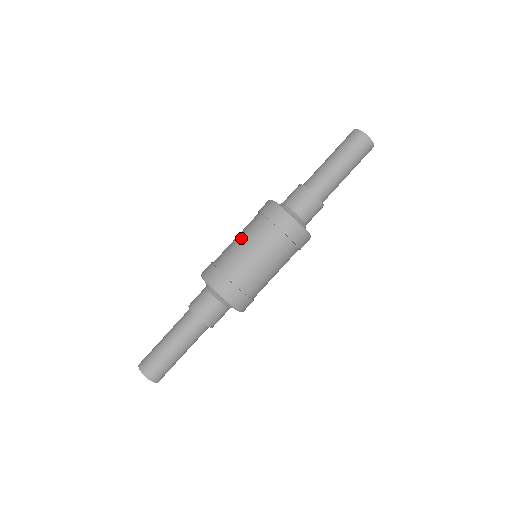
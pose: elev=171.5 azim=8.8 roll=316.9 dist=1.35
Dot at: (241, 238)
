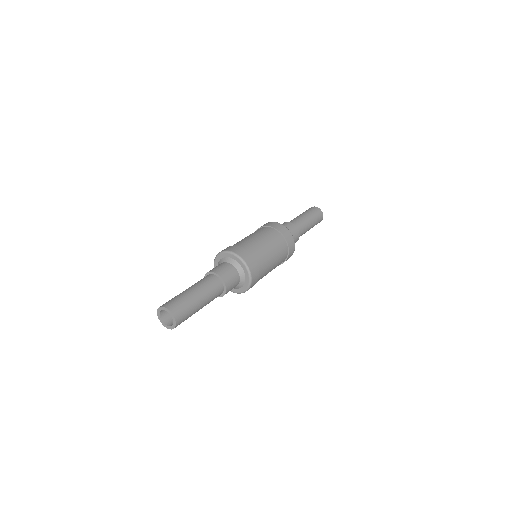
Dot at: (264, 239)
